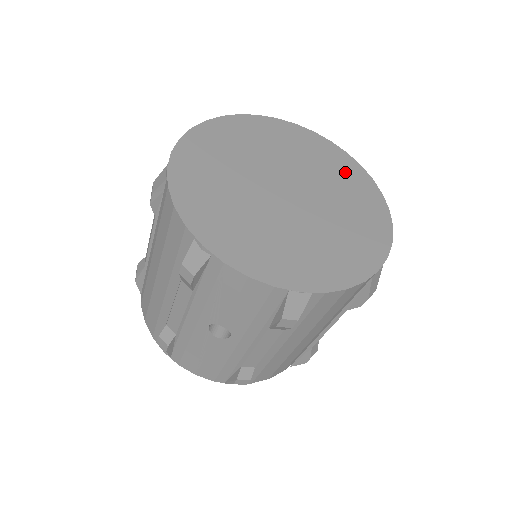
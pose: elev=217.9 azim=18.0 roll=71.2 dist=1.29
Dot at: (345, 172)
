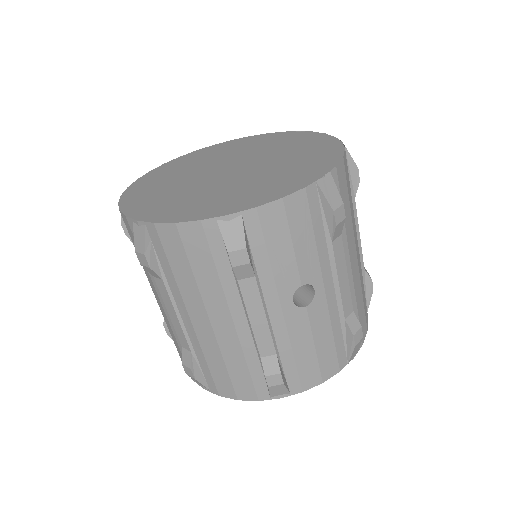
Dot at: (245, 143)
